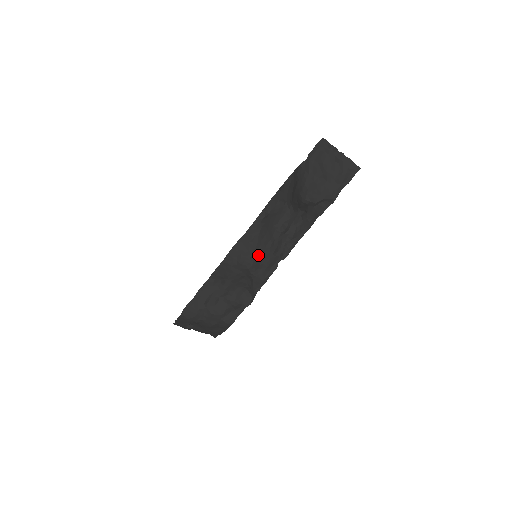
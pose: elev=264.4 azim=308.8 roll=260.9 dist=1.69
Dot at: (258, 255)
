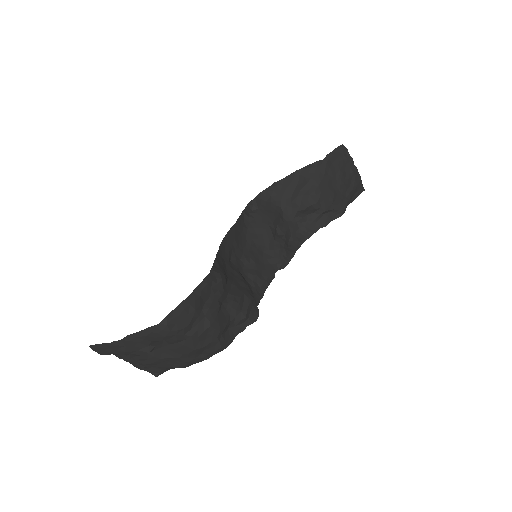
Dot at: (251, 256)
